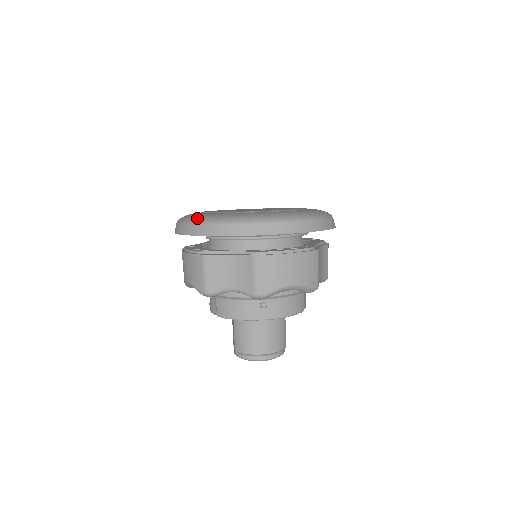
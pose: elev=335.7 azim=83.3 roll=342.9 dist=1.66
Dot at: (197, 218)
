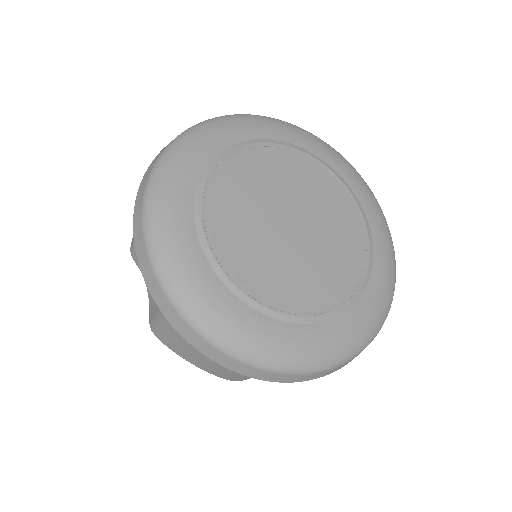
Dot at: (280, 360)
